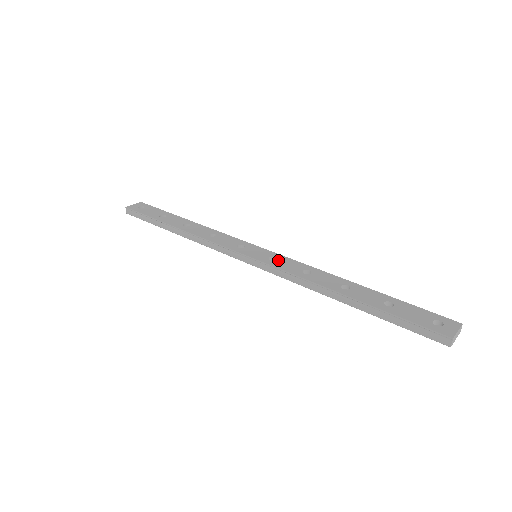
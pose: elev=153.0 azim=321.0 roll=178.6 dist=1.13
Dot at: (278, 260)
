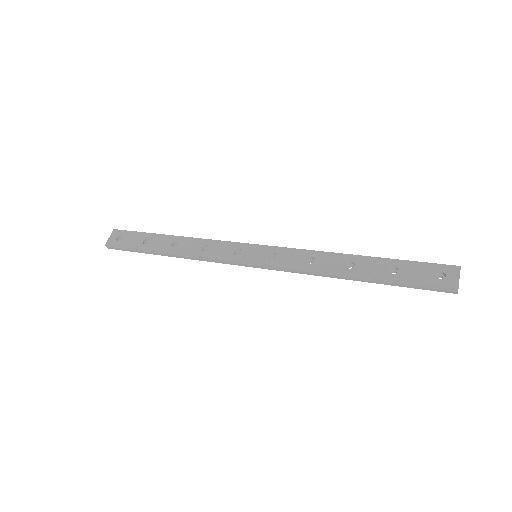
Dot at: (279, 256)
